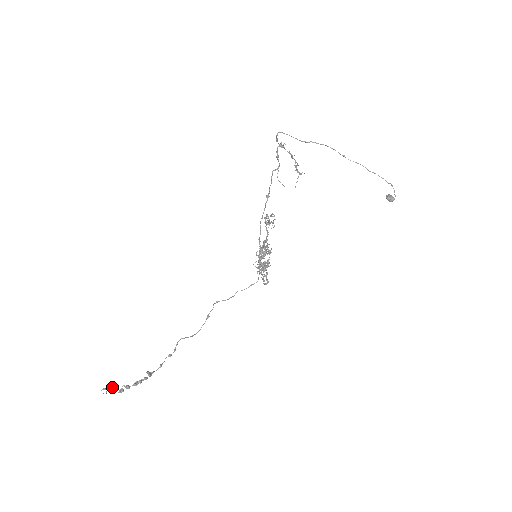
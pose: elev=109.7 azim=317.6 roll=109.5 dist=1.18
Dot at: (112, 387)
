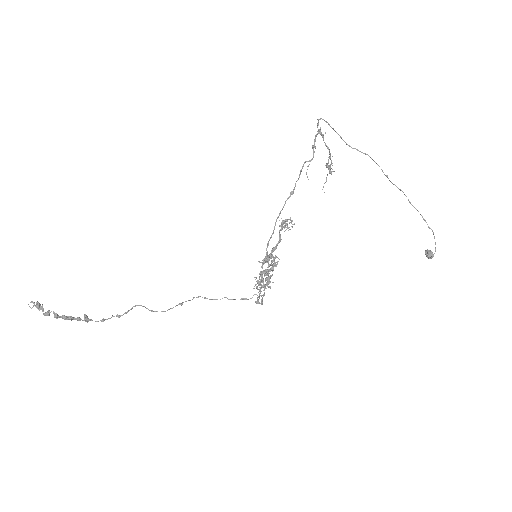
Dot at: occluded
